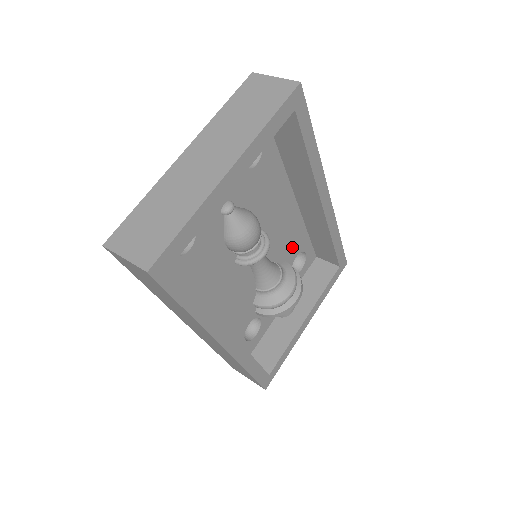
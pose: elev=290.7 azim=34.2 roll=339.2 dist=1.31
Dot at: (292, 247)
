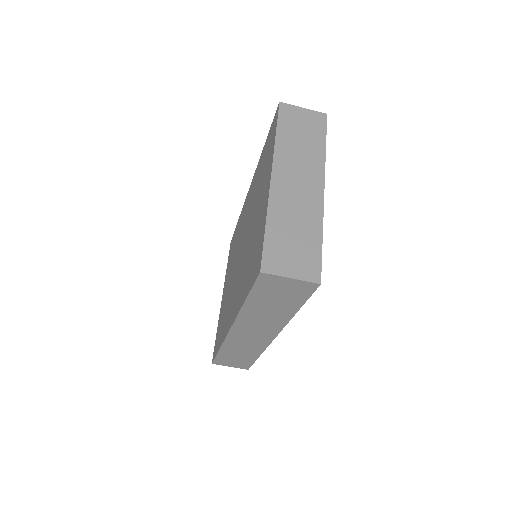
Dot at: occluded
